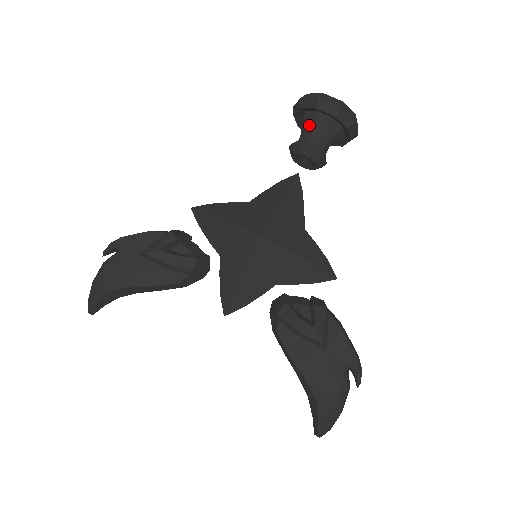
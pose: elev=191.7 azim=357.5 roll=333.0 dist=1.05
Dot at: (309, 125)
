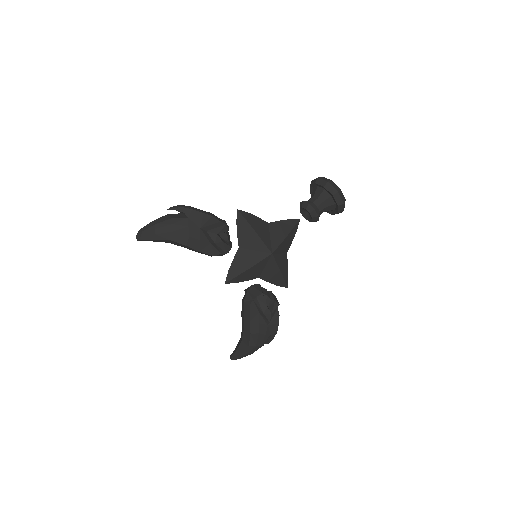
Dot at: (322, 198)
